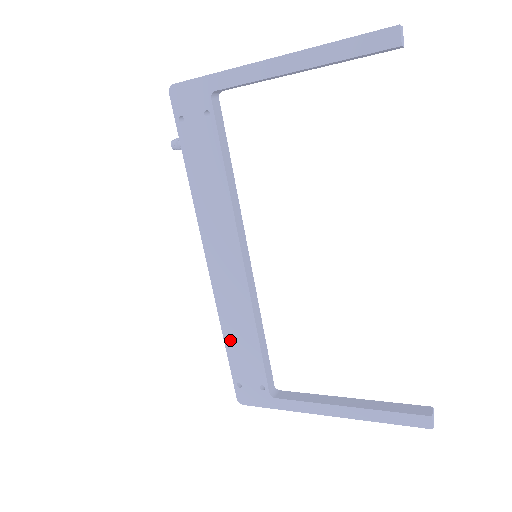
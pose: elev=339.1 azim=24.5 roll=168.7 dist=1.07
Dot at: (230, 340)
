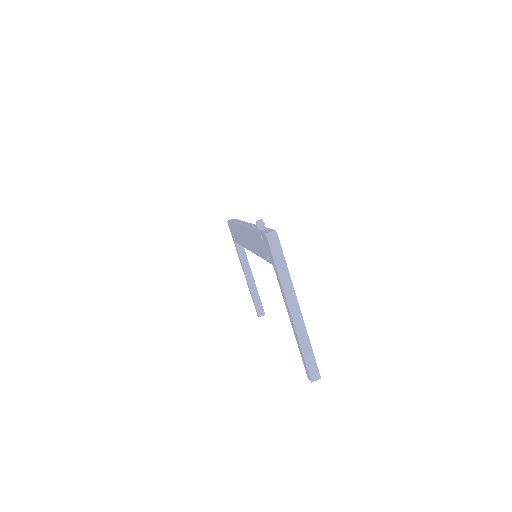
Dot at: (234, 227)
